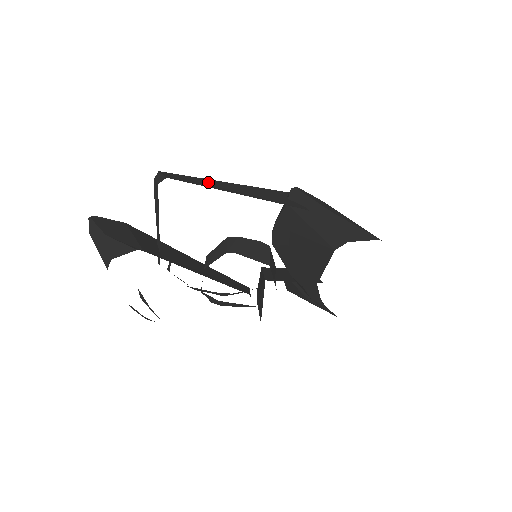
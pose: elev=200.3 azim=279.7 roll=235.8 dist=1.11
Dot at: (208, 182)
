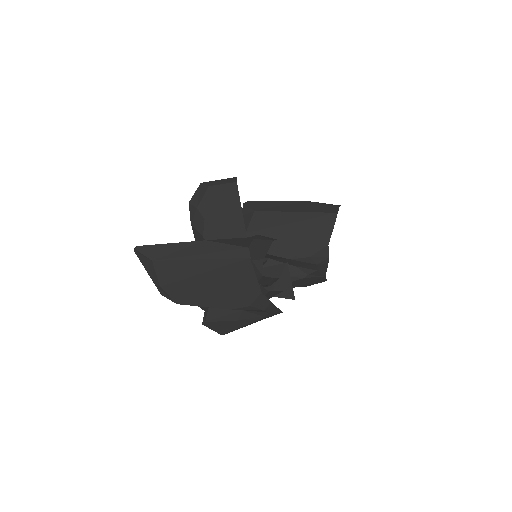
Dot at: occluded
